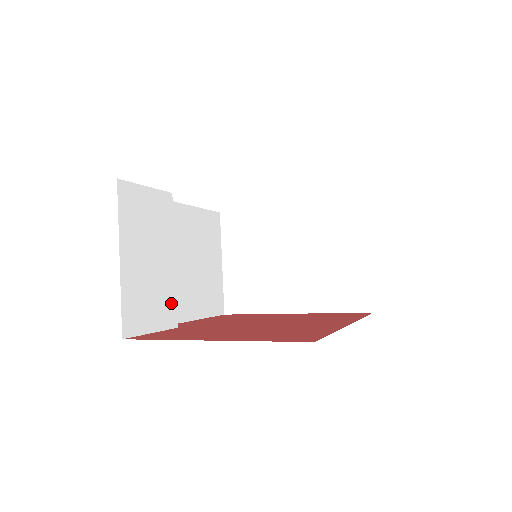
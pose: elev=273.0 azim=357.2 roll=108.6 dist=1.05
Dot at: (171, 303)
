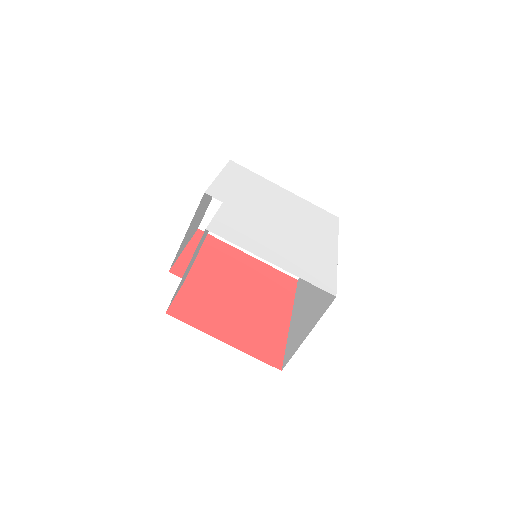
Dot at: (189, 270)
